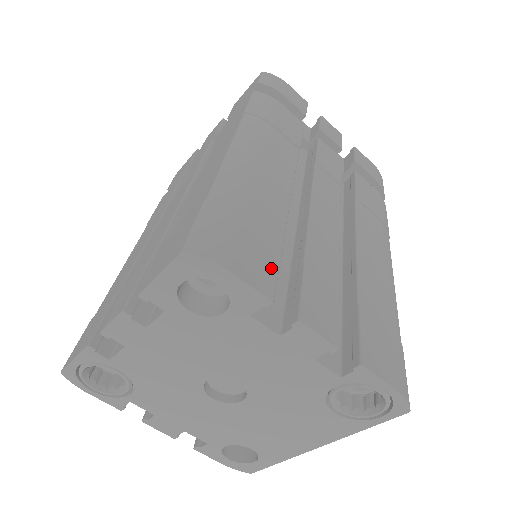
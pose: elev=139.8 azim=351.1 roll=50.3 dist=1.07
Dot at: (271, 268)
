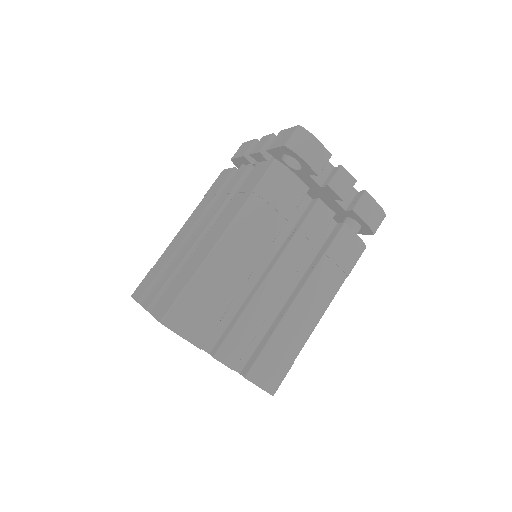
Dot at: (209, 330)
